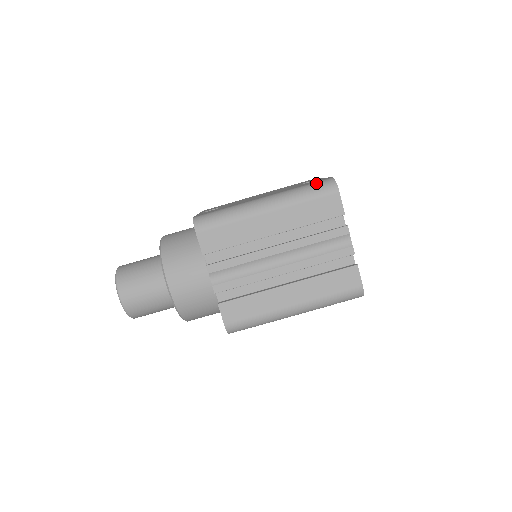
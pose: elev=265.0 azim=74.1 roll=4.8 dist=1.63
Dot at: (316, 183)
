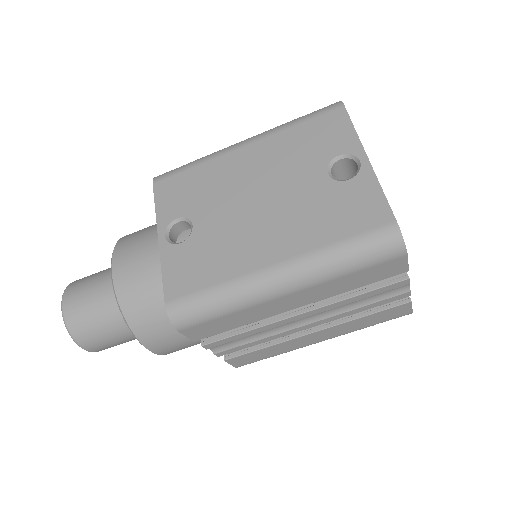
Dot at: (368, 240)
